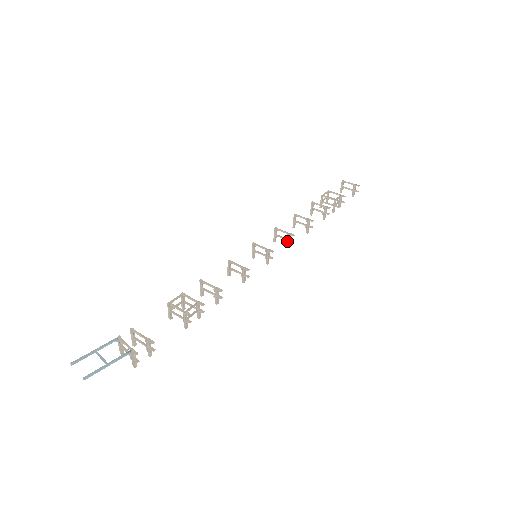
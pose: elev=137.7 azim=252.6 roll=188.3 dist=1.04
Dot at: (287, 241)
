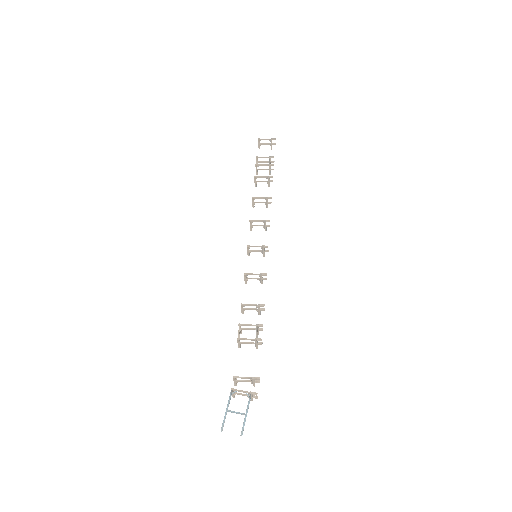
Dot at: (264, 227)
